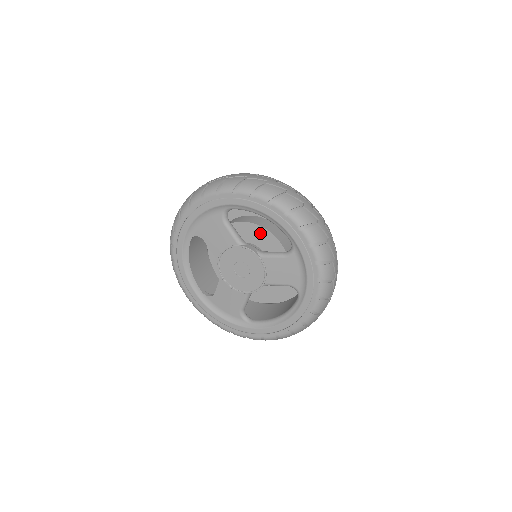
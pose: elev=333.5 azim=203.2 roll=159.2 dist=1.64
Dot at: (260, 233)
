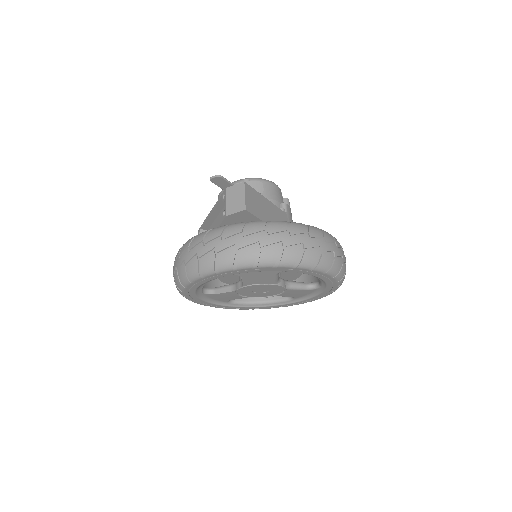
Dot at: occluded
